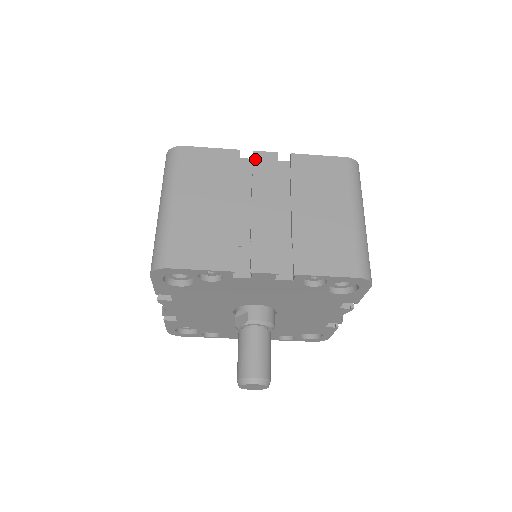
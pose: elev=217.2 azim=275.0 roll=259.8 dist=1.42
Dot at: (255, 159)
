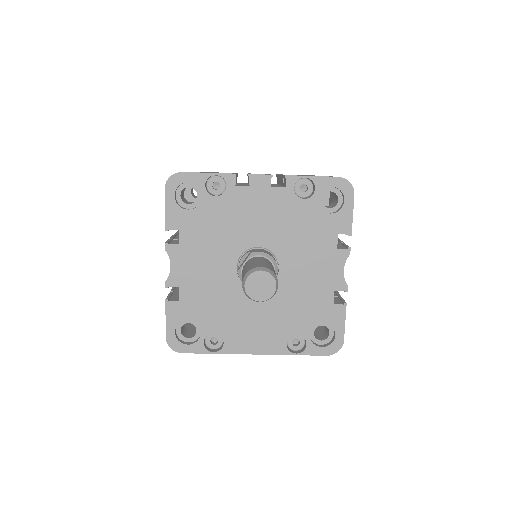
Dot at: (249, 173)
